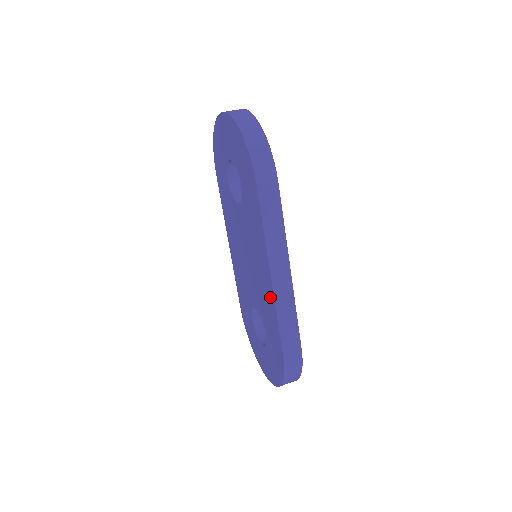
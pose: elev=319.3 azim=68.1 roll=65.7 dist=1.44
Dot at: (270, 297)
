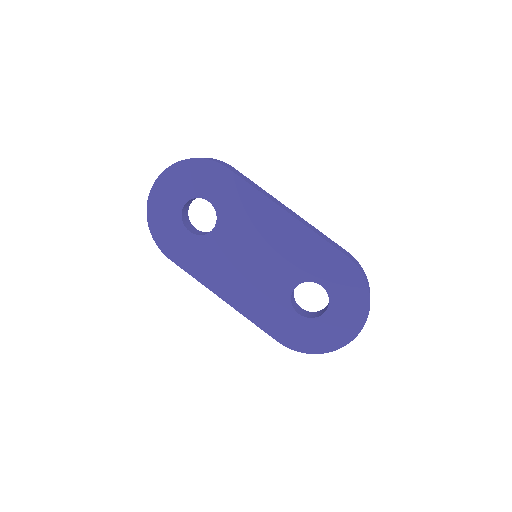
Dot at: (299, 232)
